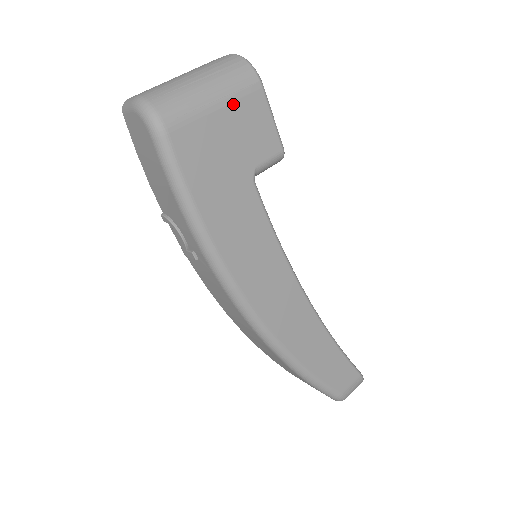
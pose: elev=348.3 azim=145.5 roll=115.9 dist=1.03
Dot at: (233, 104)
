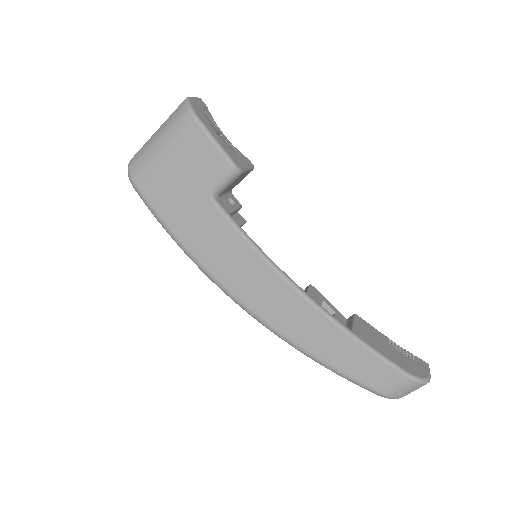
Dot at: (176, 146)
